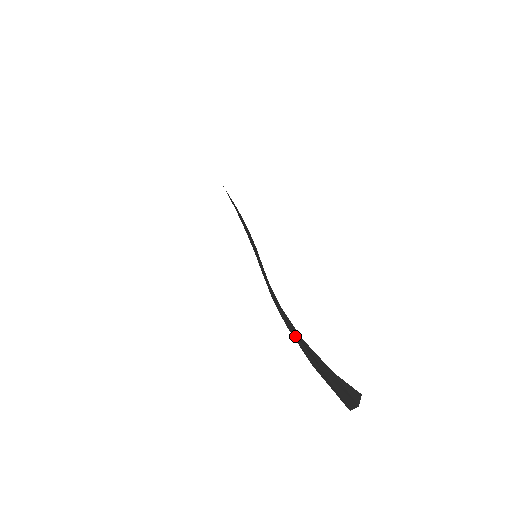
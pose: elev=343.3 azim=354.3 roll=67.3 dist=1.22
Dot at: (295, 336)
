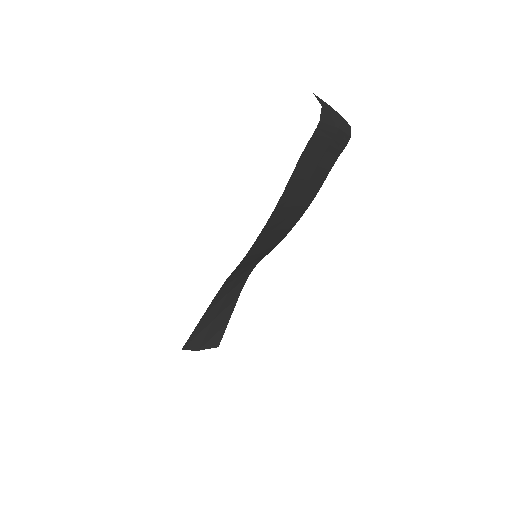
Dot at: (223, 296)
